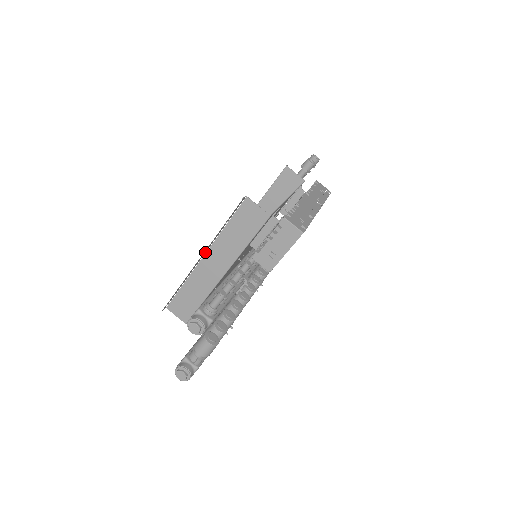
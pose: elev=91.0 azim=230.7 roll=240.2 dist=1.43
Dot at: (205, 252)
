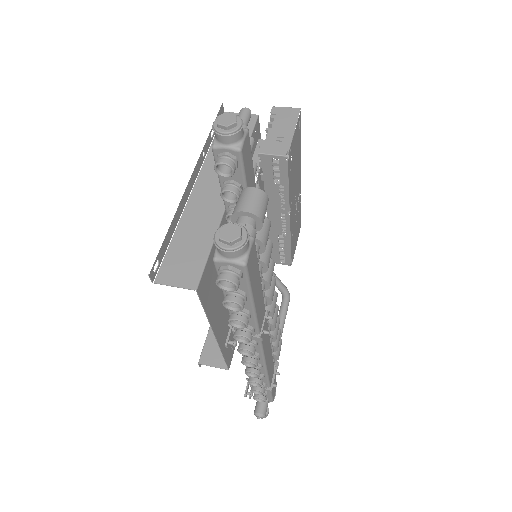
Dot at: (195, 179)
